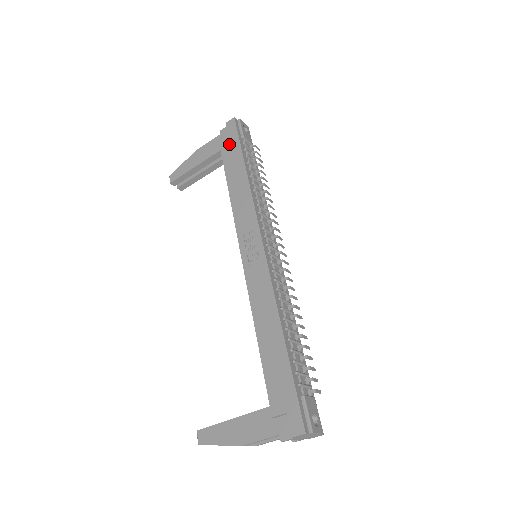
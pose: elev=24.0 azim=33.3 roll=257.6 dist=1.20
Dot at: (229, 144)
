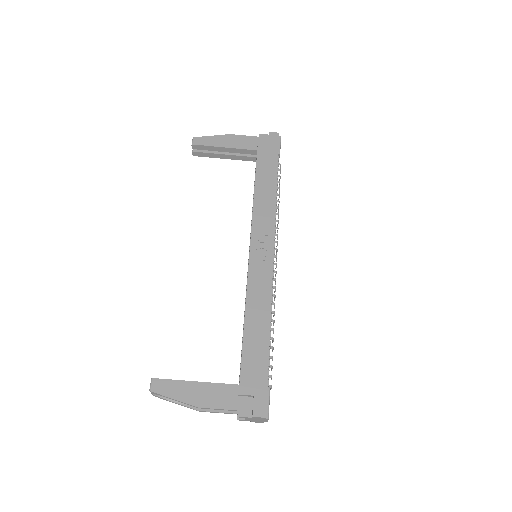
Dot at: (267, 151)
